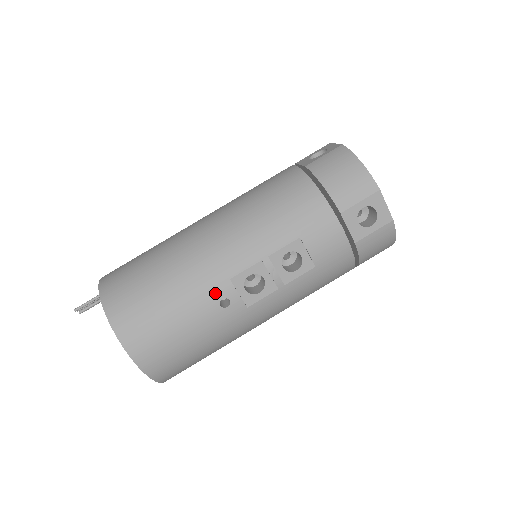
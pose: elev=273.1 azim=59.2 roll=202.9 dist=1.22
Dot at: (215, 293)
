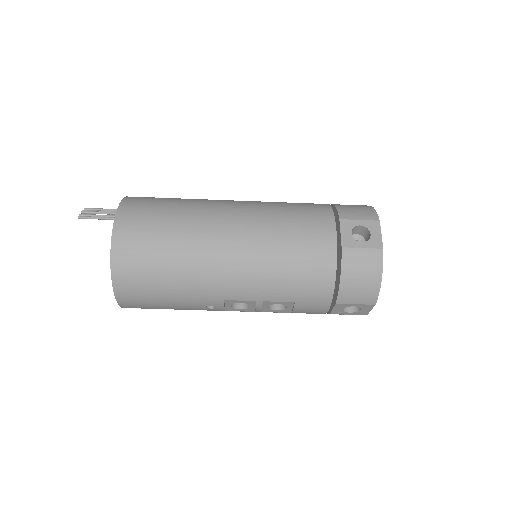
Dot at: (207, 302)
